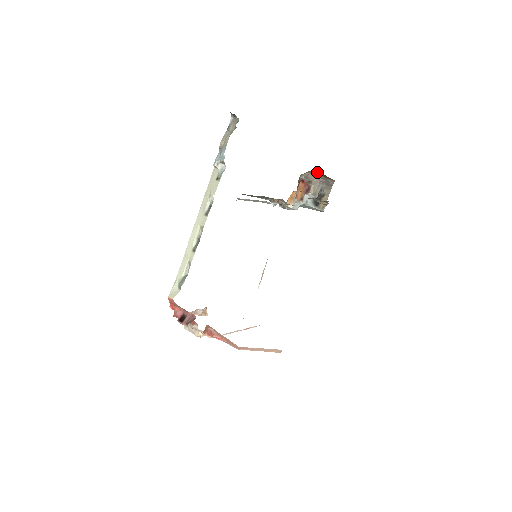
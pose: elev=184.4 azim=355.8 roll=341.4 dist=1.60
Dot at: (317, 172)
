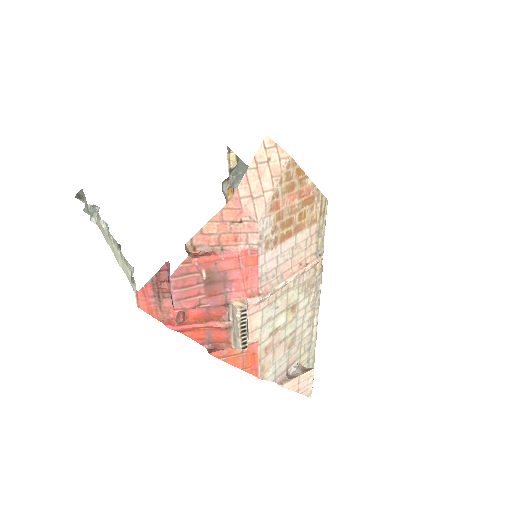
Dot at: (226, 183)
